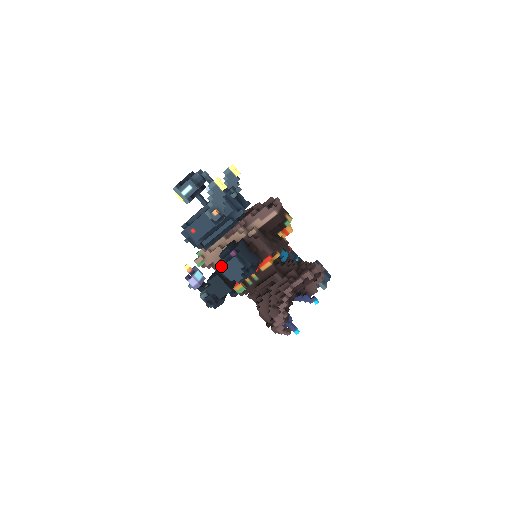
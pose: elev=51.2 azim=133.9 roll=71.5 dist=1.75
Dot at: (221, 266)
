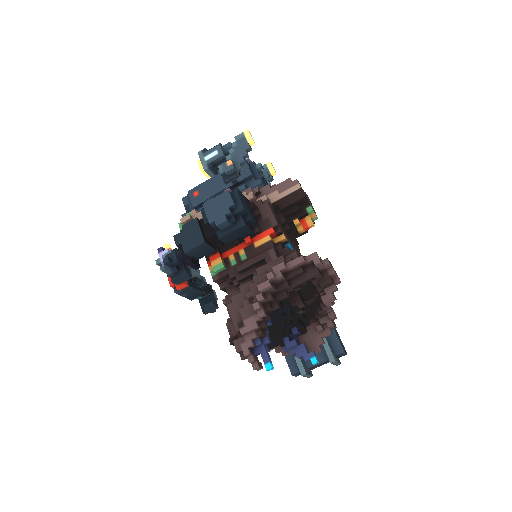
Dot at: (206, 202)
